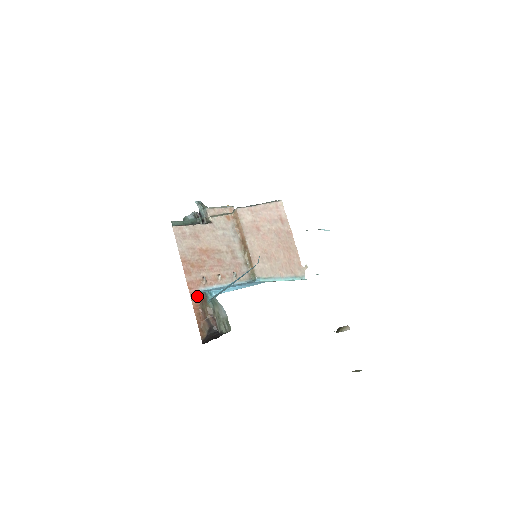
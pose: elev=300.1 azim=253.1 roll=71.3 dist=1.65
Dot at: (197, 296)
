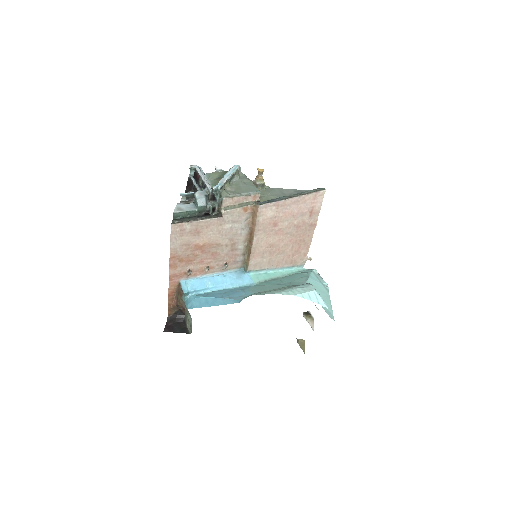
Dot at: (176, 285)
